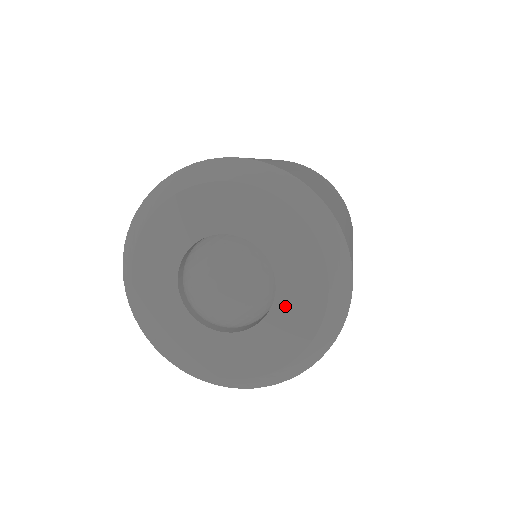
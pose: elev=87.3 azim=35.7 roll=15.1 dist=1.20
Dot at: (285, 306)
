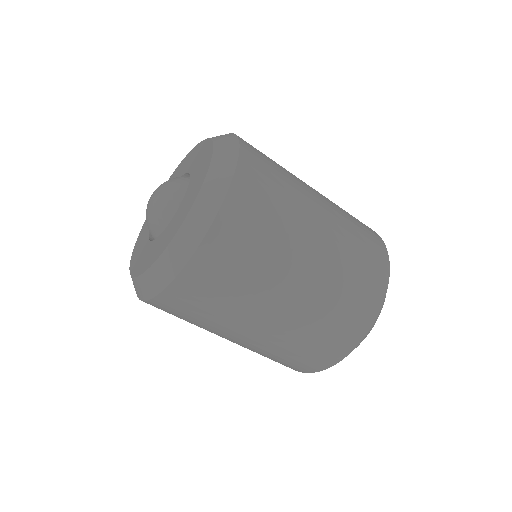
Dot at: (160, 240)
